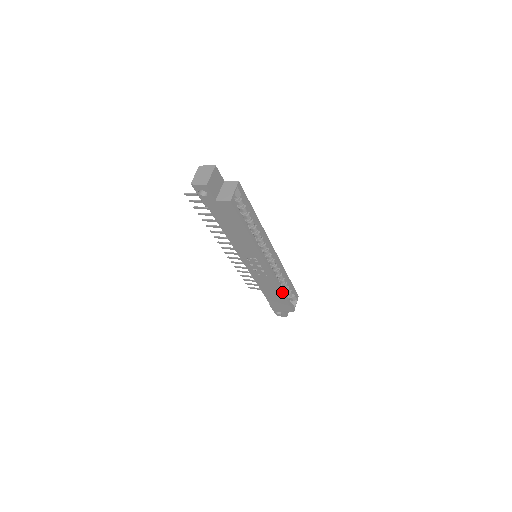
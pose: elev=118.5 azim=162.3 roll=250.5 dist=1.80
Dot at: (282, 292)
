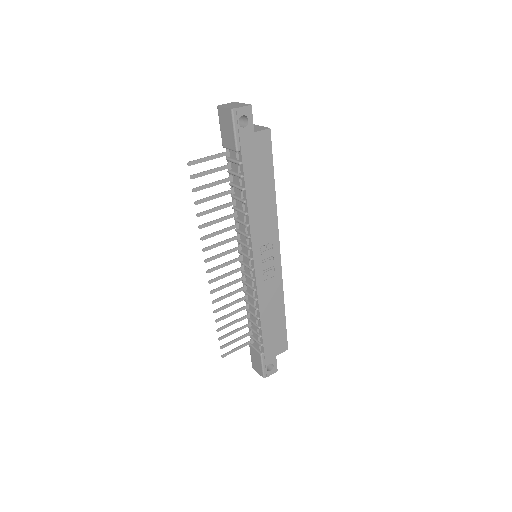
Dot at: (284, 306)
